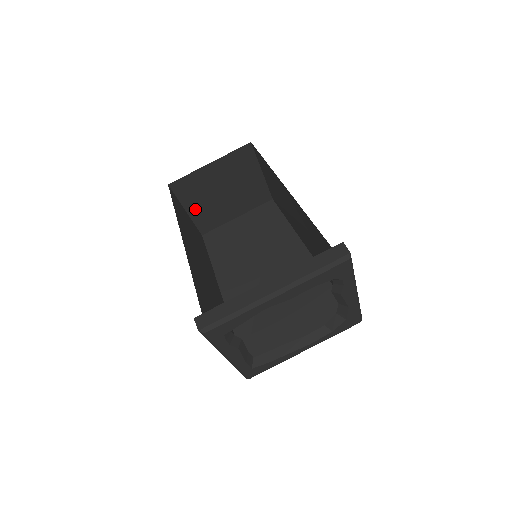
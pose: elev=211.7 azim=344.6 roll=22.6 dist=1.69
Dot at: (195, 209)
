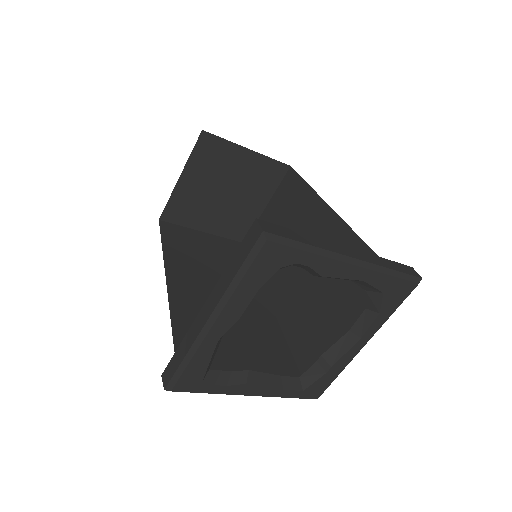
Dot at: (210, 225)
